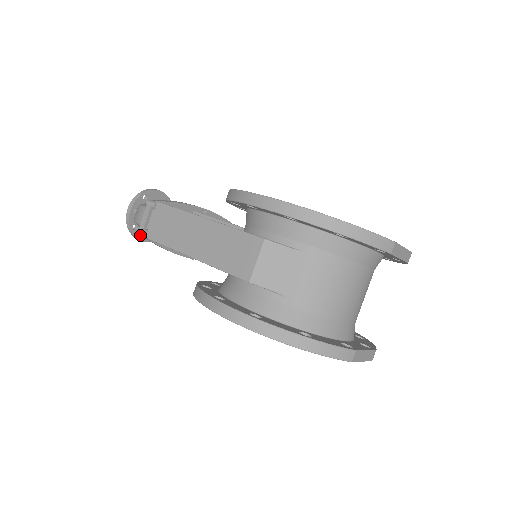
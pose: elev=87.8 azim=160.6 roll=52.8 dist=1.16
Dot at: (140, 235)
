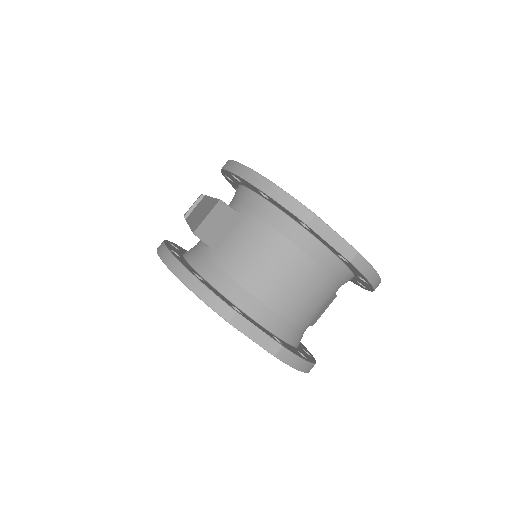
Dot at: occluded
